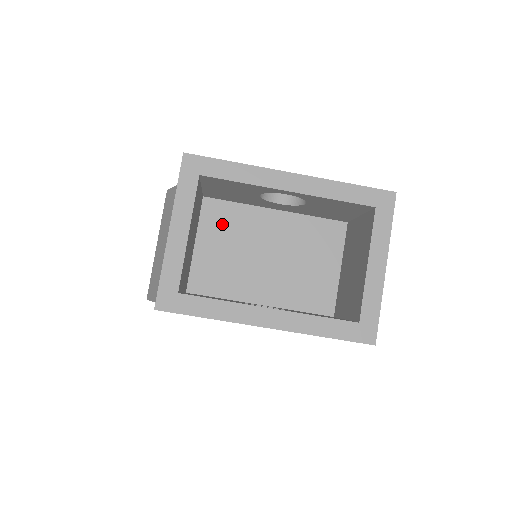
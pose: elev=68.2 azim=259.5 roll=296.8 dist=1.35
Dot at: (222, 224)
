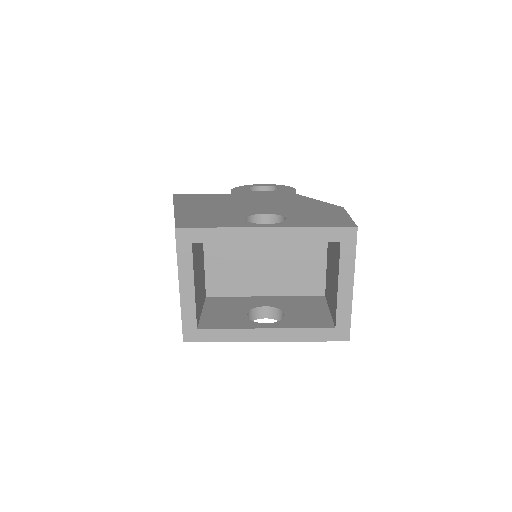
Dot at: occluded
